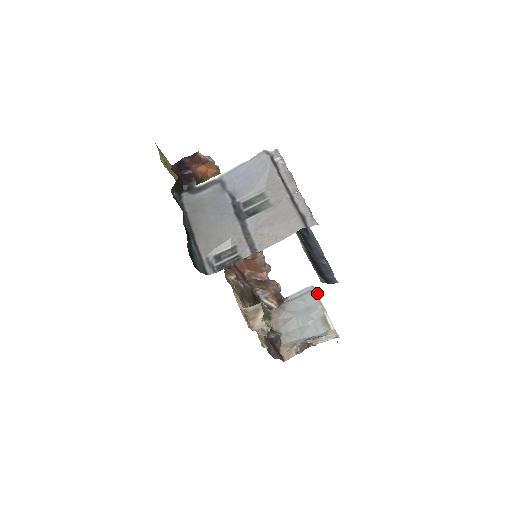
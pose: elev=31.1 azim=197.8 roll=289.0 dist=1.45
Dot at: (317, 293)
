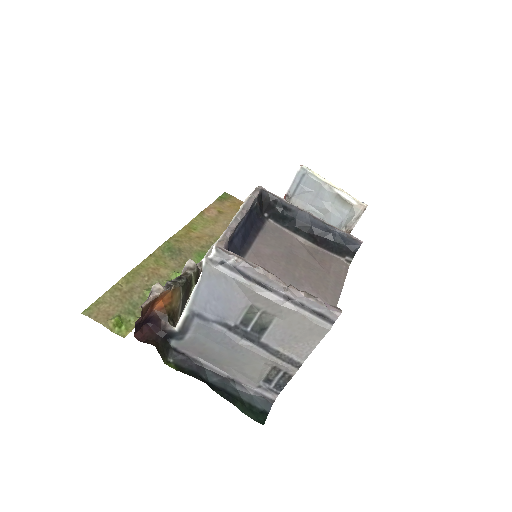
Dot at: (311, 172)
